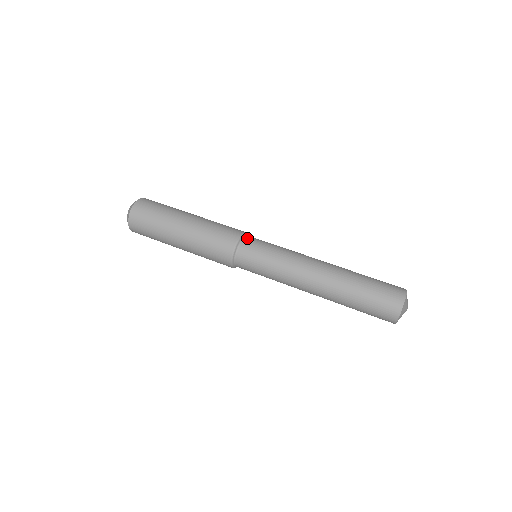
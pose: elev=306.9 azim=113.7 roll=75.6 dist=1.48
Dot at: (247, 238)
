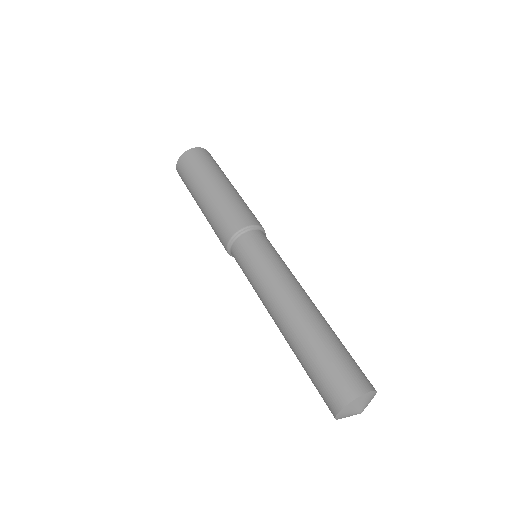
Dot at: (241, 238)
